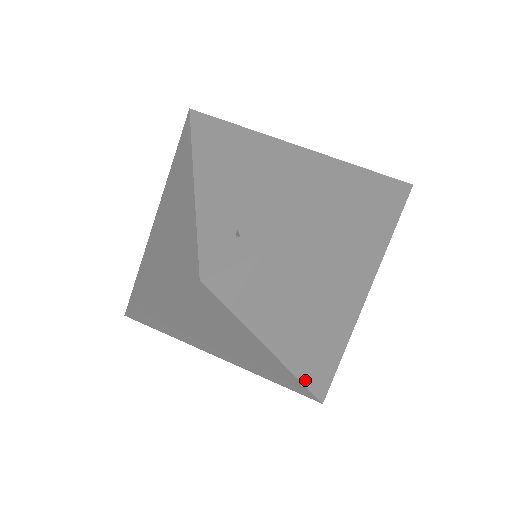
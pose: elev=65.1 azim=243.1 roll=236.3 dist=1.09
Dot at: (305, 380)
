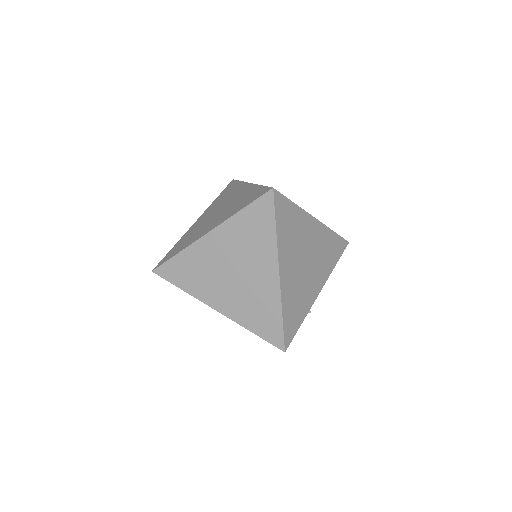
Dot at: (284, 316)
